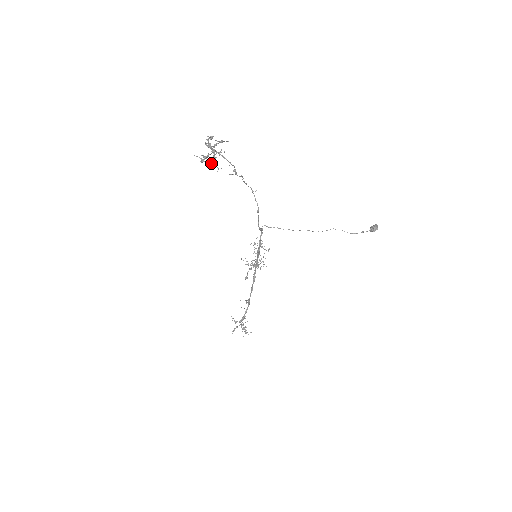
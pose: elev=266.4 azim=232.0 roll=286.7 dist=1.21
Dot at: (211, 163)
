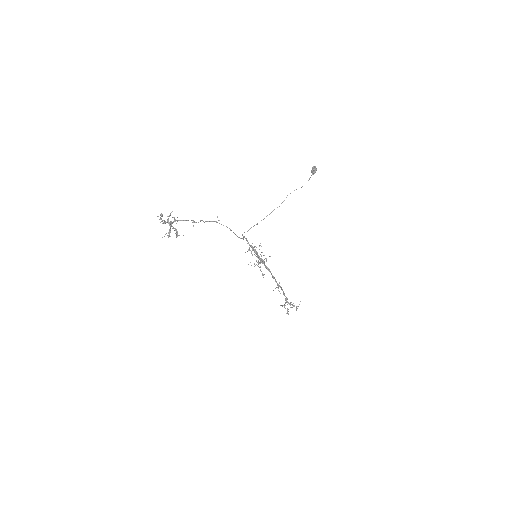
Dot at: (176, 235)
